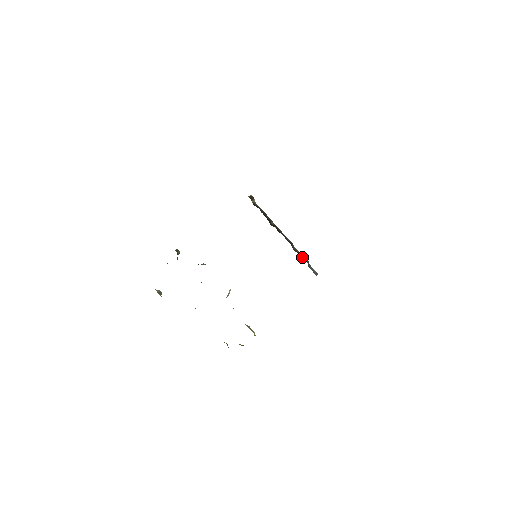
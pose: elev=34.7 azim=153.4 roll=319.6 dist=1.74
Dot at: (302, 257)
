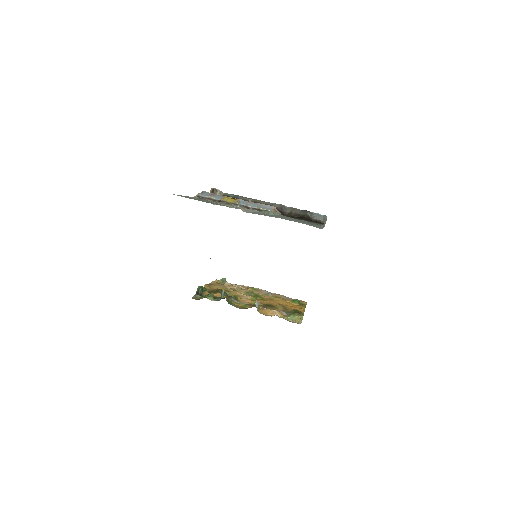
Dot at: (300, 213)
